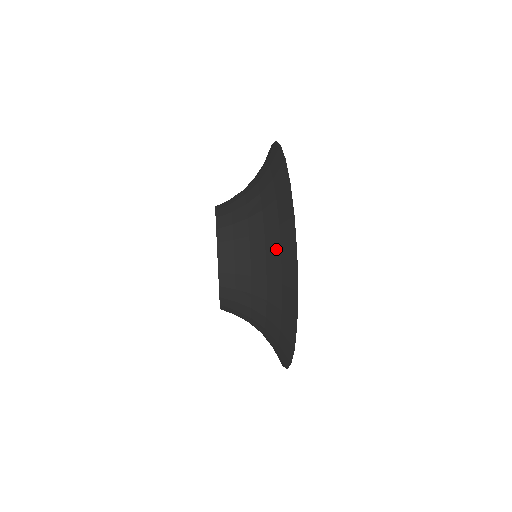
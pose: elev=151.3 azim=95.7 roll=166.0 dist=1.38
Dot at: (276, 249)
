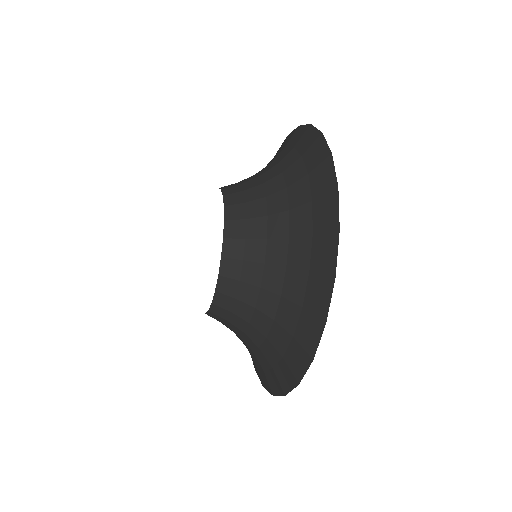
Dot at: (279, 153)
